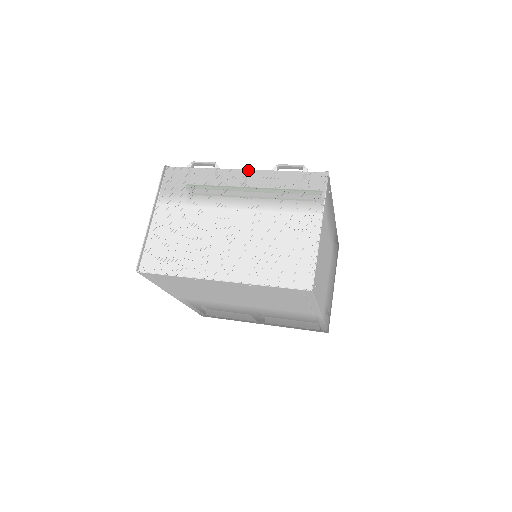
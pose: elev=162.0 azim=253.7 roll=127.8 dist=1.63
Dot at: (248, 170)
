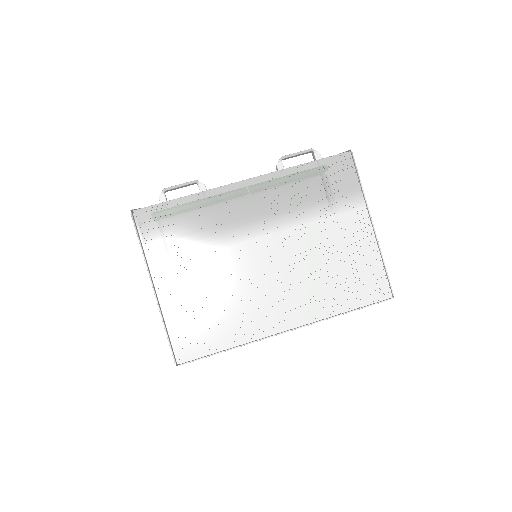
Dot at: (251, 179)
